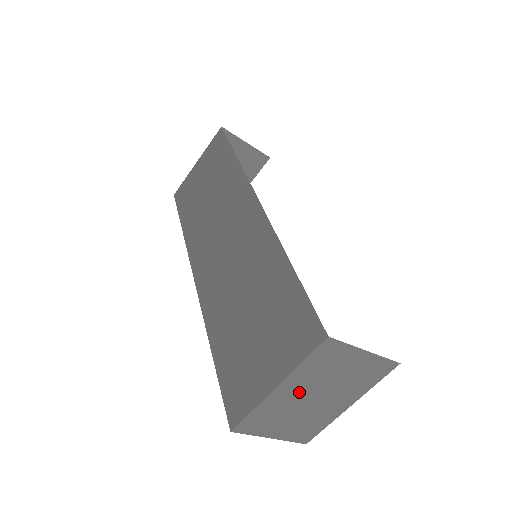
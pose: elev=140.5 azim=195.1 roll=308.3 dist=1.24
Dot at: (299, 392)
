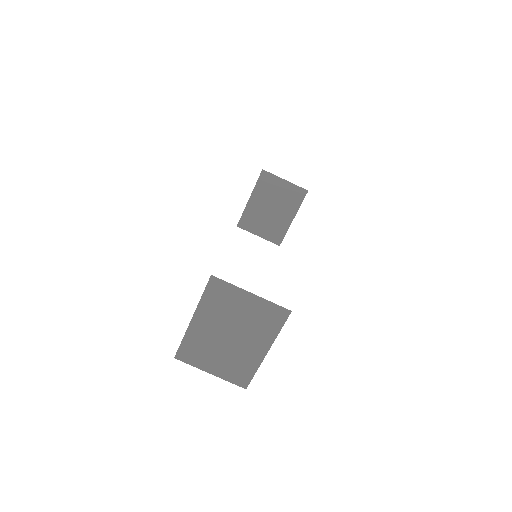
Dot at: (213, 327)
